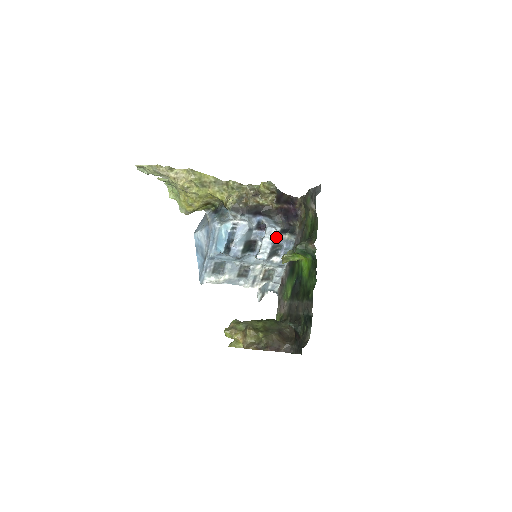
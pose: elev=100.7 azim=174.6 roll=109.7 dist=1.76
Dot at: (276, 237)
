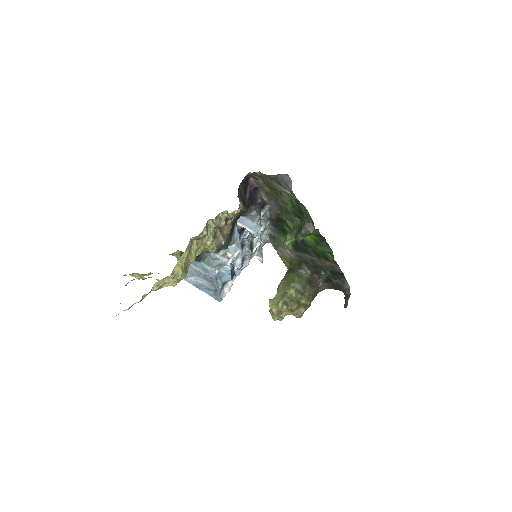
Dot at: occluded
